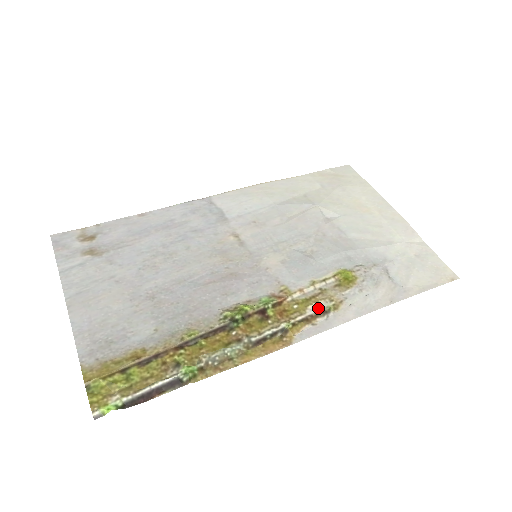
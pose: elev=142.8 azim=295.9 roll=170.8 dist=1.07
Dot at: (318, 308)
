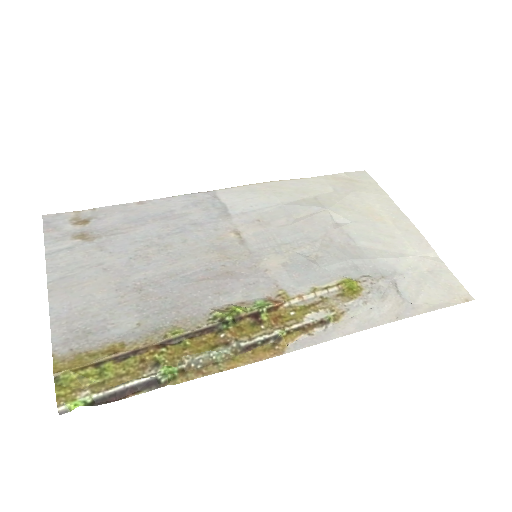
Dot at: (317, 317)
